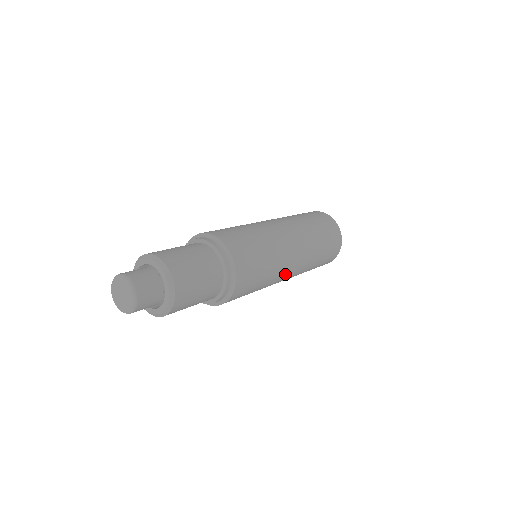
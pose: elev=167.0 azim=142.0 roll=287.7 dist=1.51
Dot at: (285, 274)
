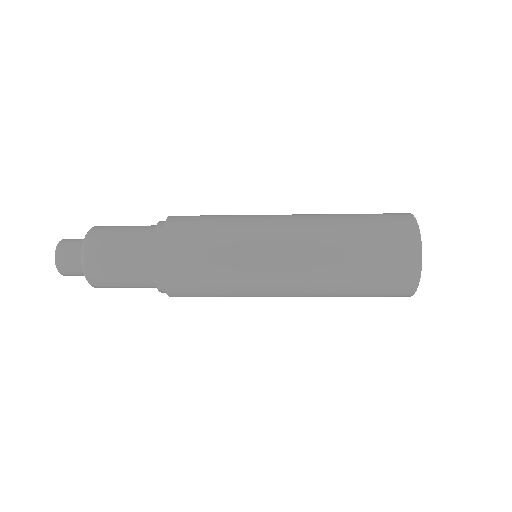
Dot at: (270, 281)
